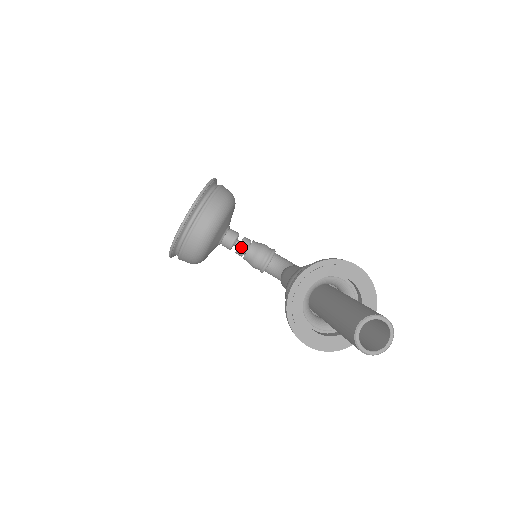
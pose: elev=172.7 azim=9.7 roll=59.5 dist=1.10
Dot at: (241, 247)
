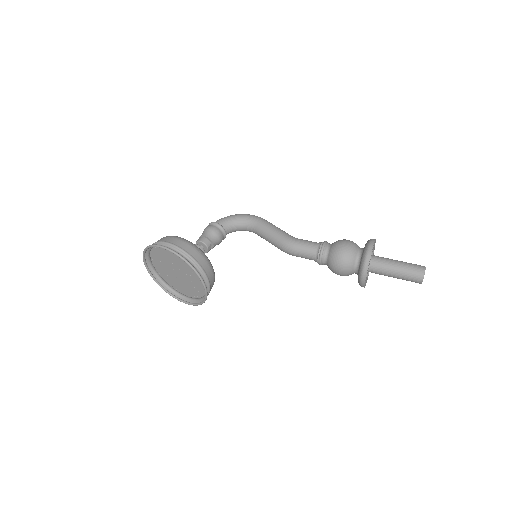
Dot at: (209, 249)
